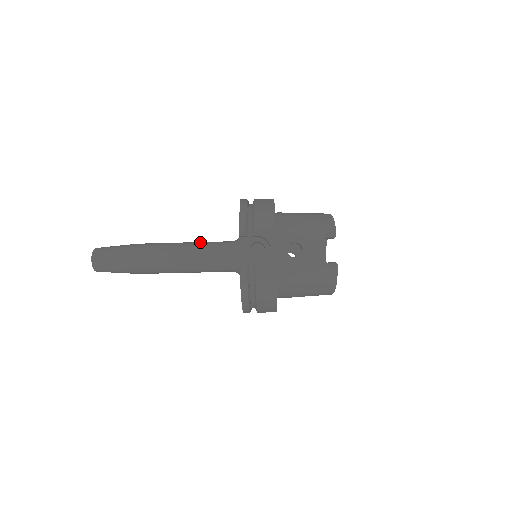
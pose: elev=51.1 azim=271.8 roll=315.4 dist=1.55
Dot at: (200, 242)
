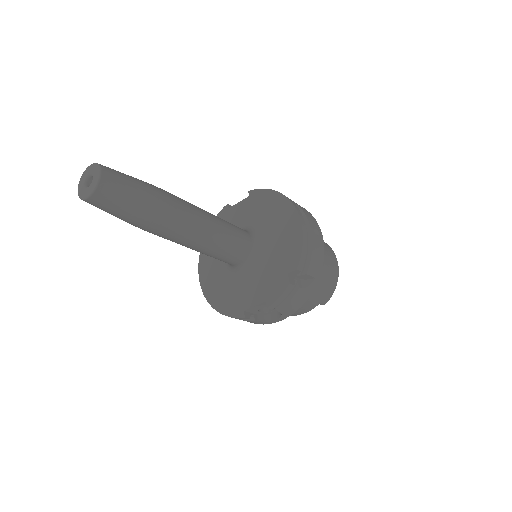
Dot at: (227, 235)
